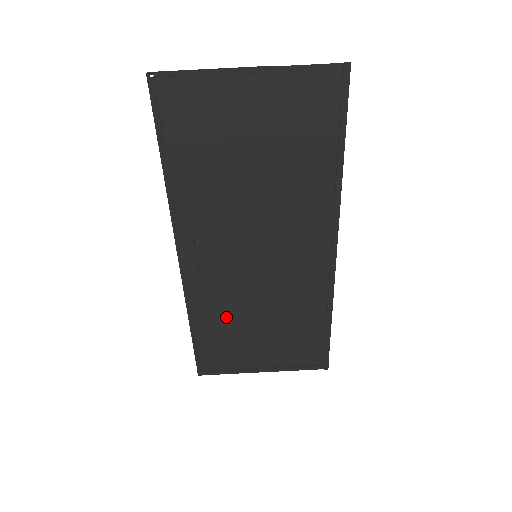
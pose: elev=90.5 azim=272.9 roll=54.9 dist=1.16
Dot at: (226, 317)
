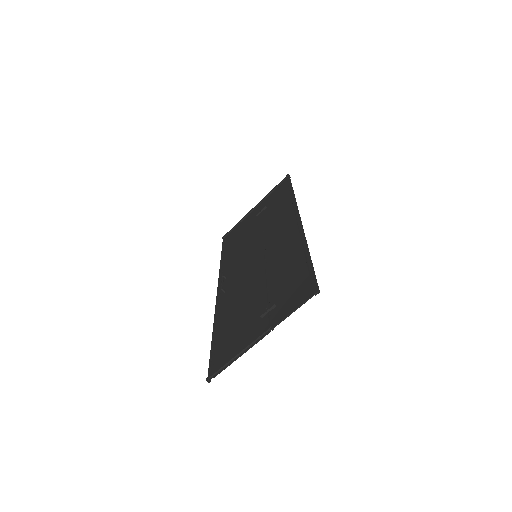
Dot at: (239, 246)
